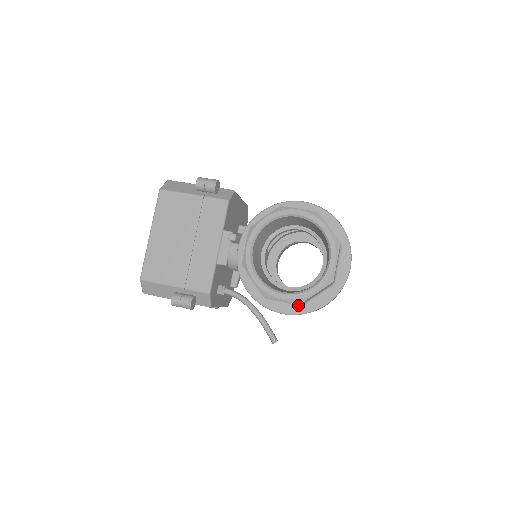
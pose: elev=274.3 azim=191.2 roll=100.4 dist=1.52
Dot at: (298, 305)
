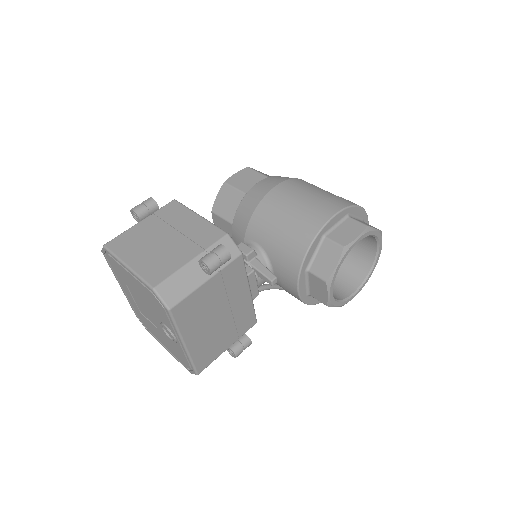
Dot at: occluded
